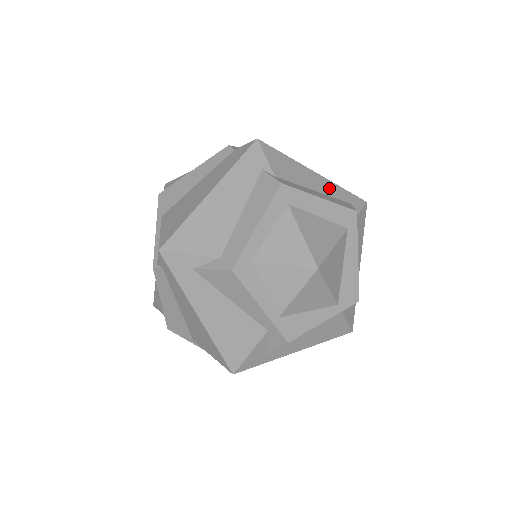
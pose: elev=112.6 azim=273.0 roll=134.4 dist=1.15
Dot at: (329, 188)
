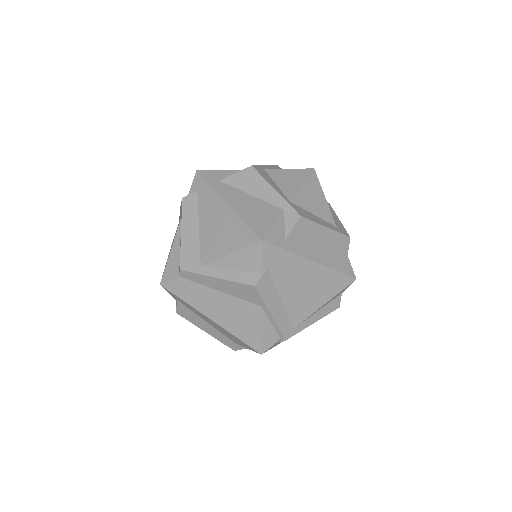
Dot at: occluded
